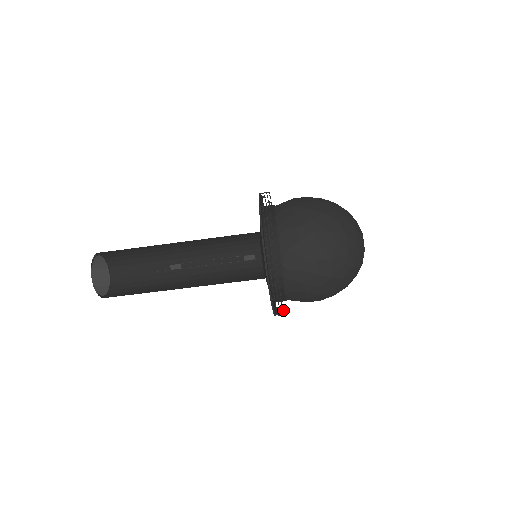
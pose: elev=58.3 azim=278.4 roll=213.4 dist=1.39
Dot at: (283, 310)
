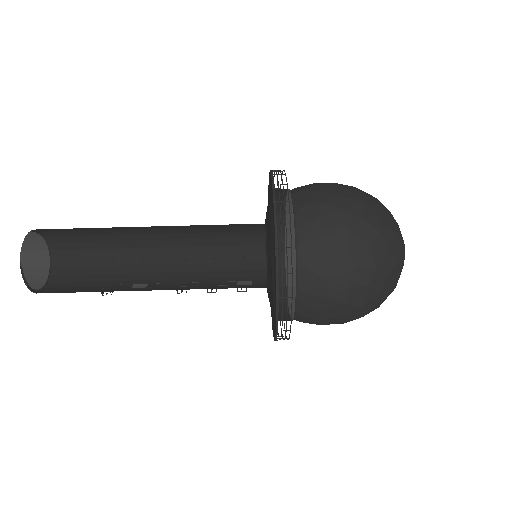
Dot at: occluded
